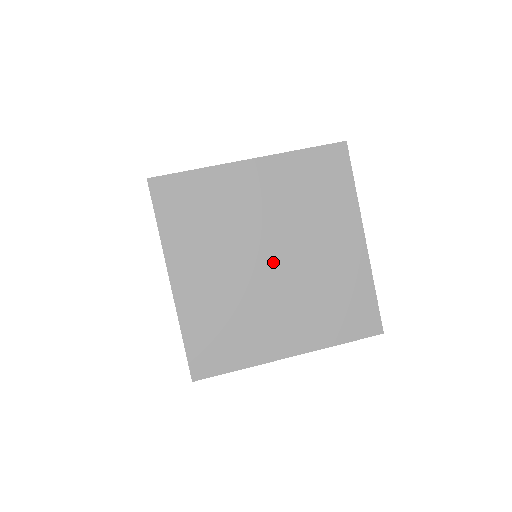
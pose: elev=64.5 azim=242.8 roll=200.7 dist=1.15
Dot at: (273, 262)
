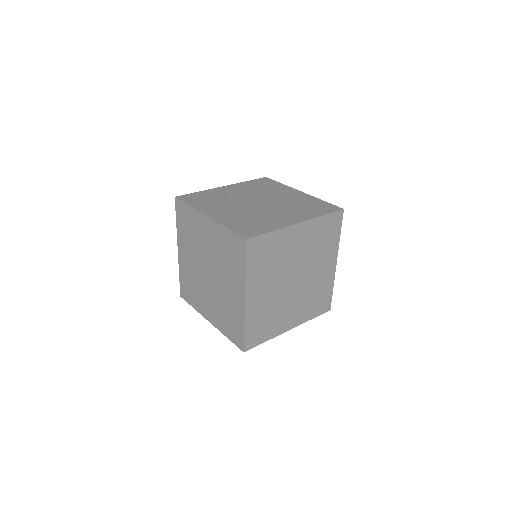
Dot at: (295, 281)
